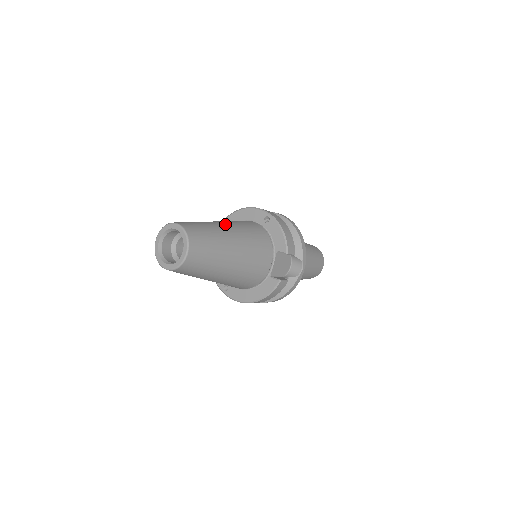
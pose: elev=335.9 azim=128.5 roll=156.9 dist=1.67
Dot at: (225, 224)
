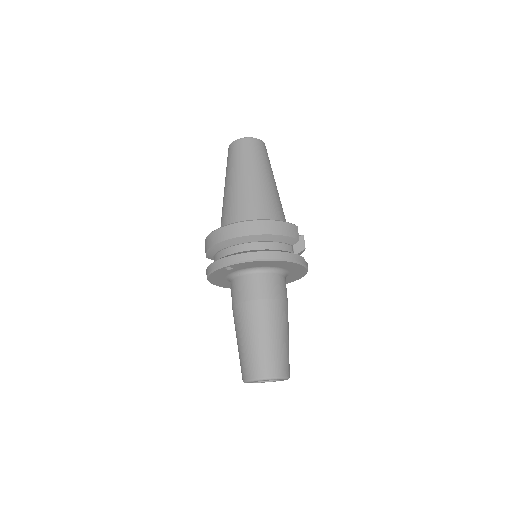
Dot at: occluded
